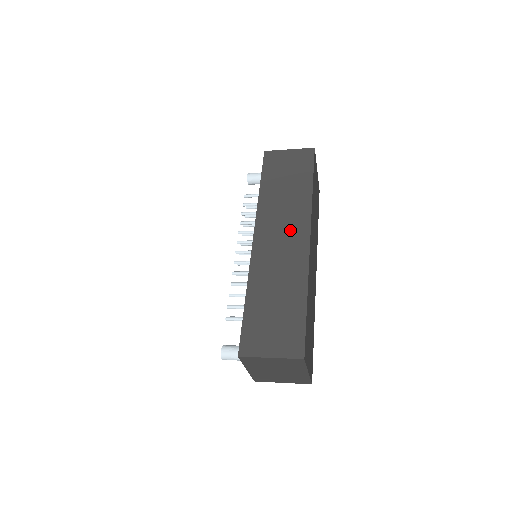
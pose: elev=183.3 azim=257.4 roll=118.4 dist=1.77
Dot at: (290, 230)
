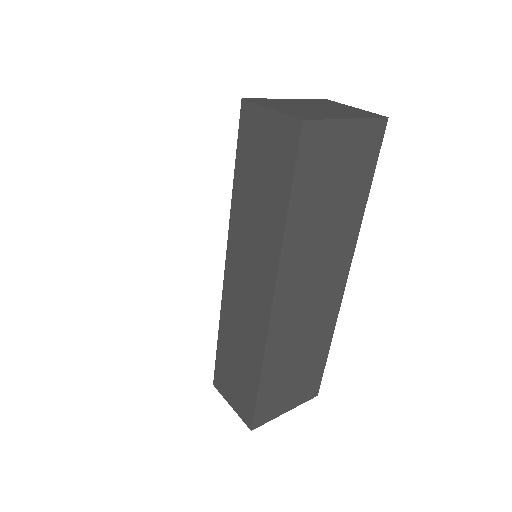
Dot at: (255, 278)
